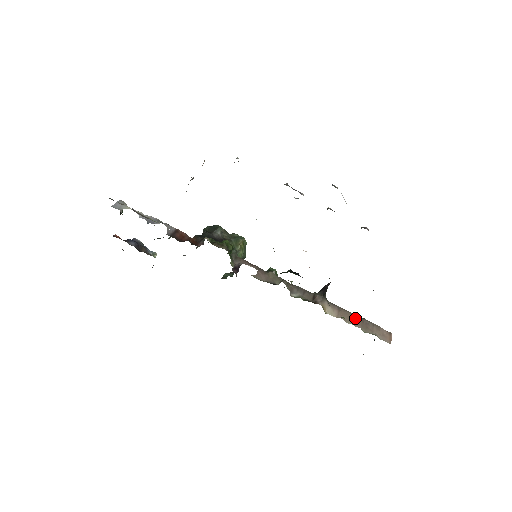
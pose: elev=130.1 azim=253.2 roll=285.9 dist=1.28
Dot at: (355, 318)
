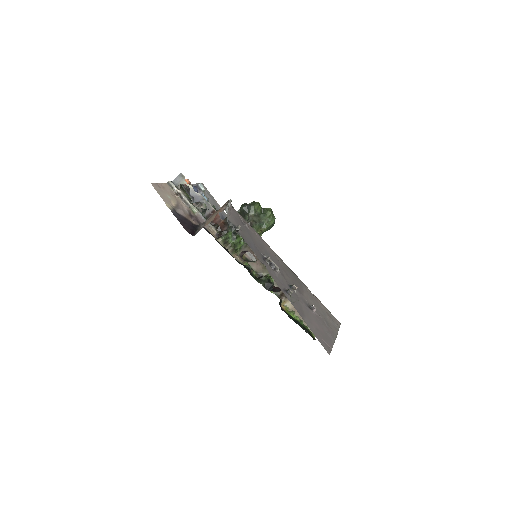
Dot at: occluded
